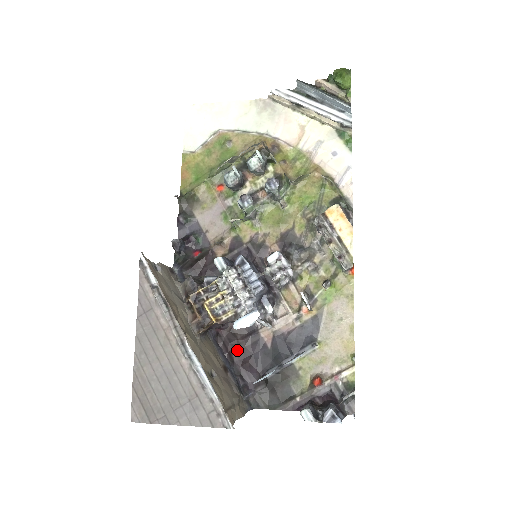
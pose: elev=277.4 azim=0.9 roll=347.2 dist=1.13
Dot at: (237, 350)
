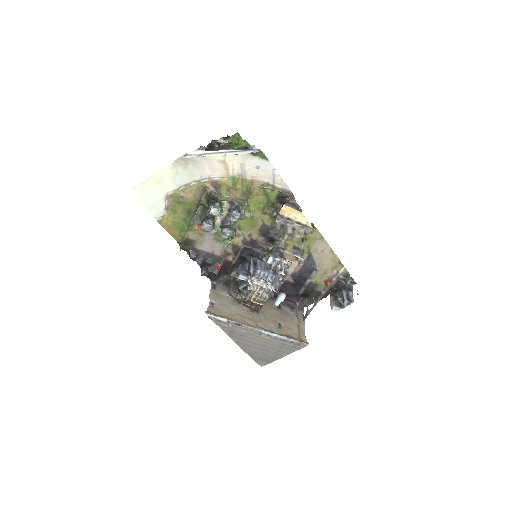
Dot at: occluded
